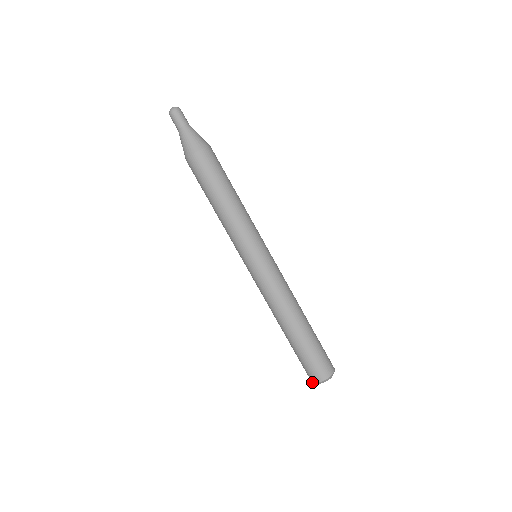
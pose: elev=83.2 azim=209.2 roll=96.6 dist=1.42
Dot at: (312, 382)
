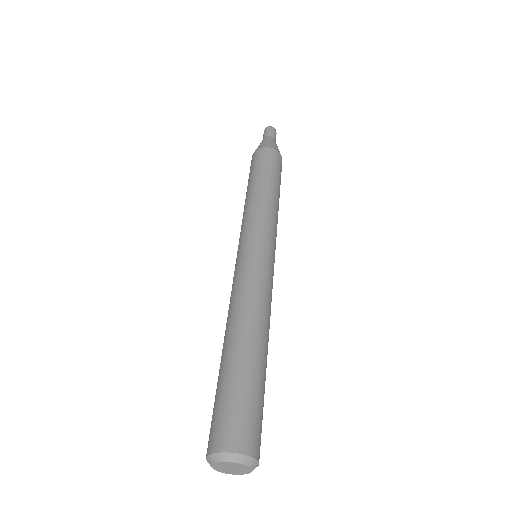
Dot at: occluded
